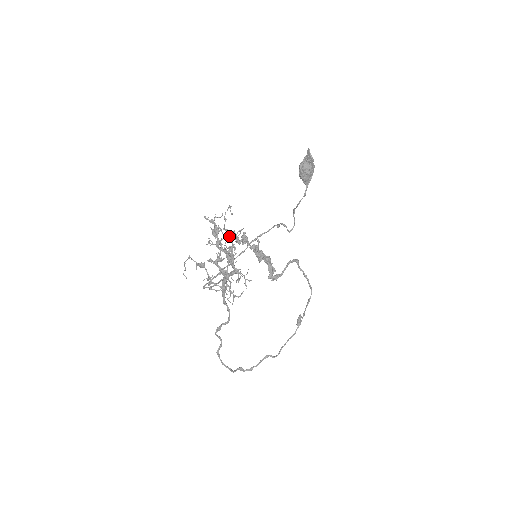
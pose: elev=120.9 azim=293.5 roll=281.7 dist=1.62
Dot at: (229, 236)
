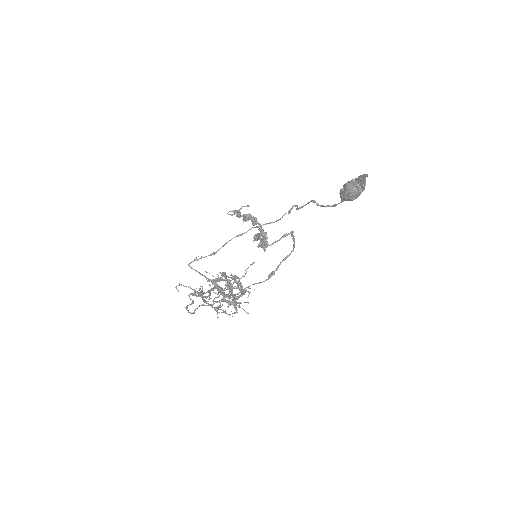
Dot at: (241, 292)
